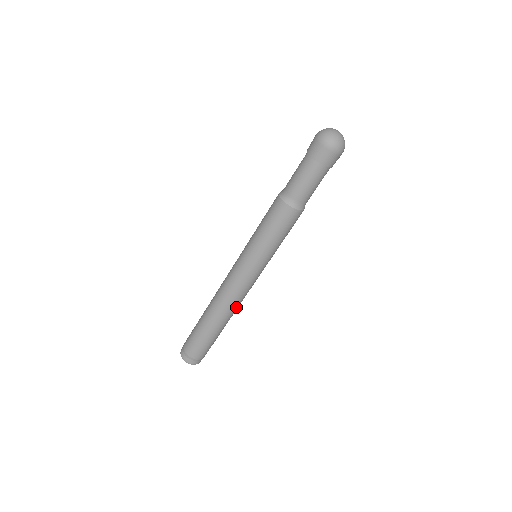
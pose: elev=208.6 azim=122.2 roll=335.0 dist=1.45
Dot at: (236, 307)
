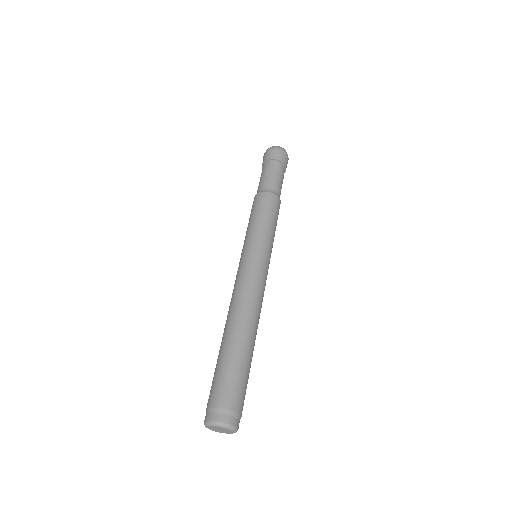
Dot at: (259, 317)
